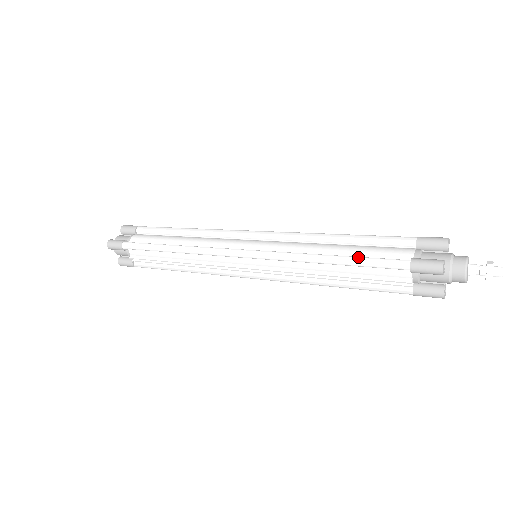
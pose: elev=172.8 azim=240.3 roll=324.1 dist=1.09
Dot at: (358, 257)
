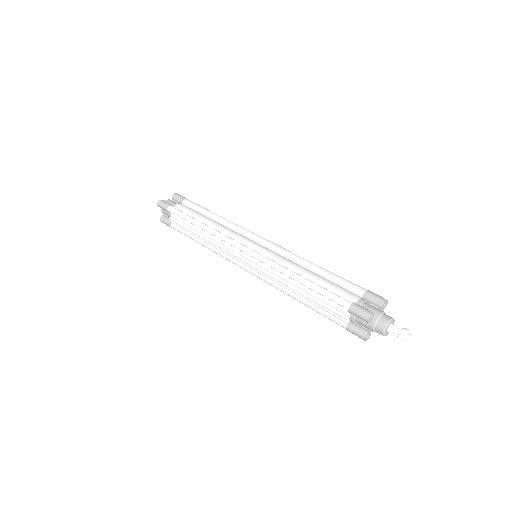
Dot at: (319, 286)
